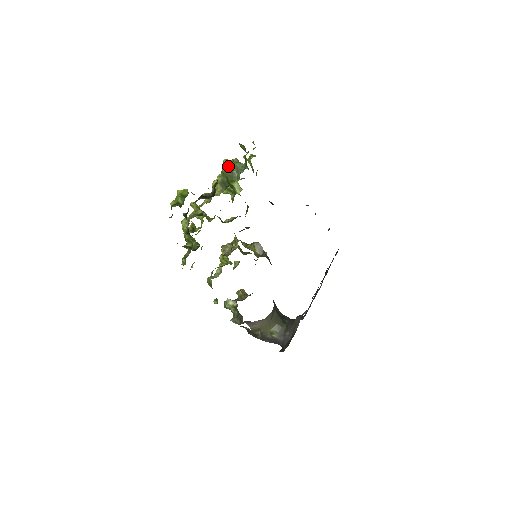
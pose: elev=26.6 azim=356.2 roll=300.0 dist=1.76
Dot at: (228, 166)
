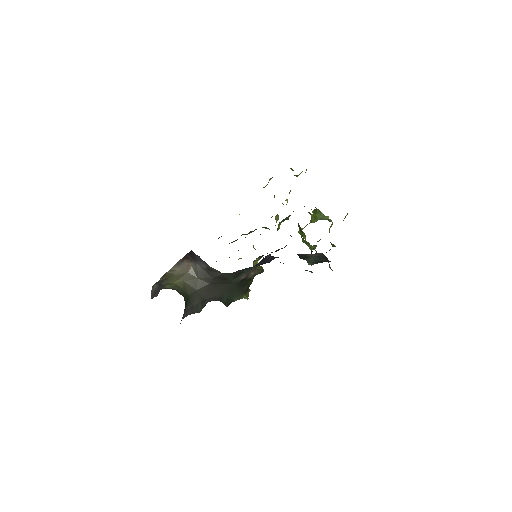
Dot at: (325, 217)
